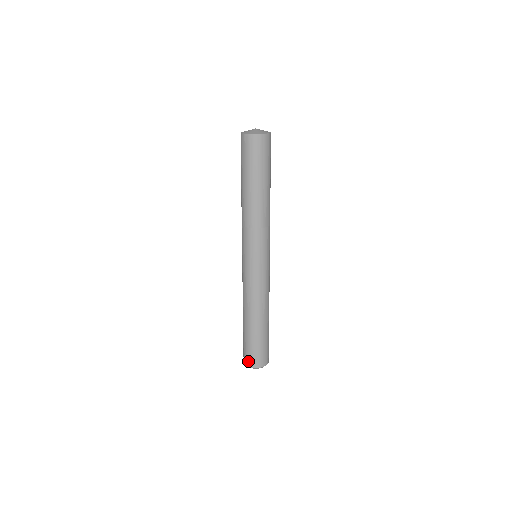
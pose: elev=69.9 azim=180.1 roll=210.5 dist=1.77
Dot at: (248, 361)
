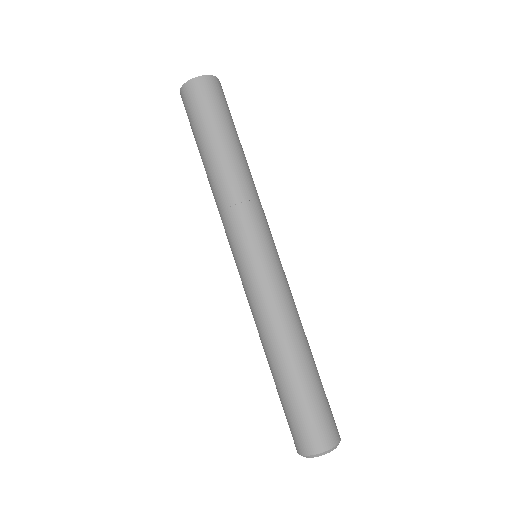
Dot at: (303, 444)
